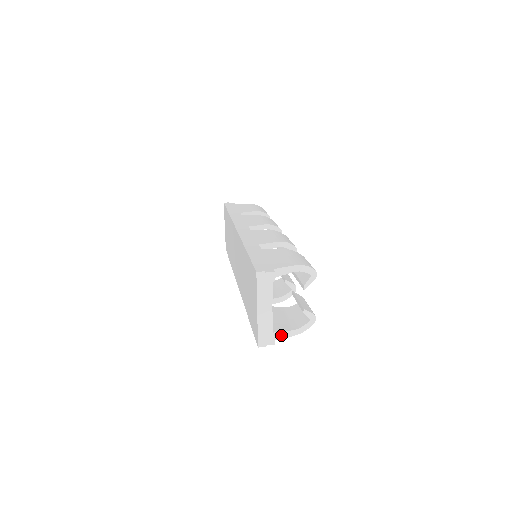
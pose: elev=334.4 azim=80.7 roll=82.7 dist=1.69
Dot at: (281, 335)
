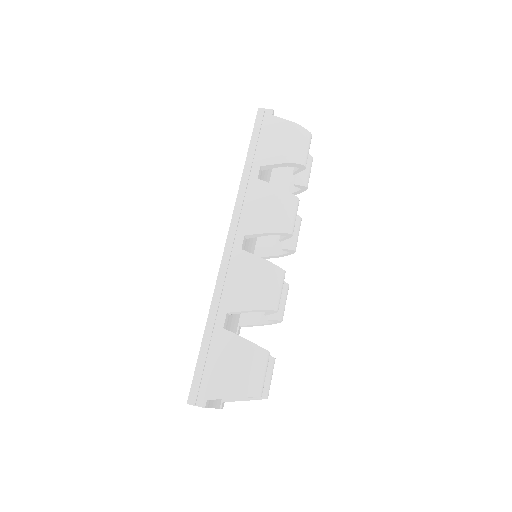
Dot at: (231, 401)
